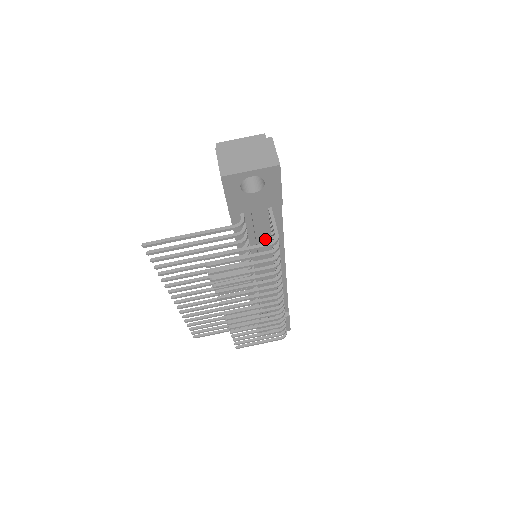
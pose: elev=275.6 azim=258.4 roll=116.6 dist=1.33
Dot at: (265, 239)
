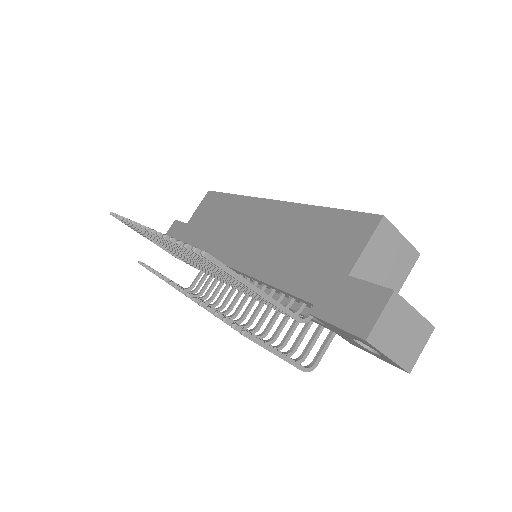
Dot at: occluded
